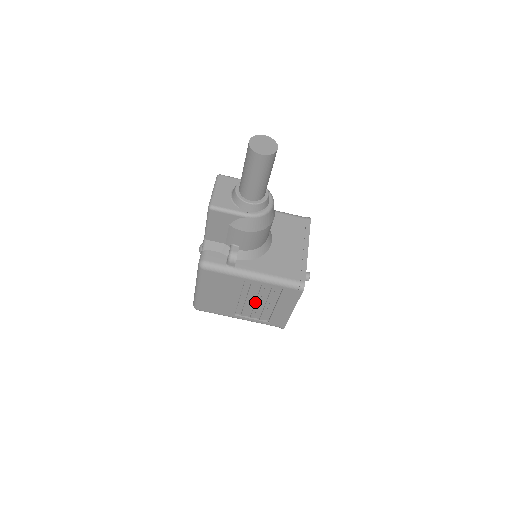
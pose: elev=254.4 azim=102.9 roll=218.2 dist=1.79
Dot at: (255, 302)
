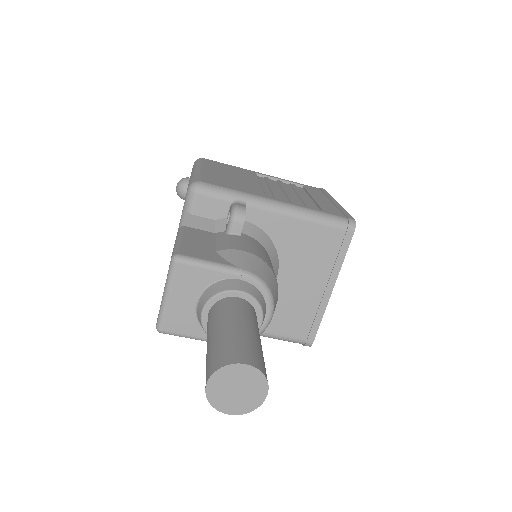
Dot at: occluded
